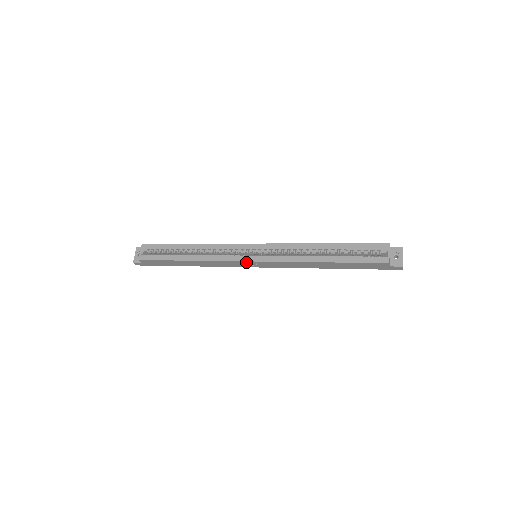
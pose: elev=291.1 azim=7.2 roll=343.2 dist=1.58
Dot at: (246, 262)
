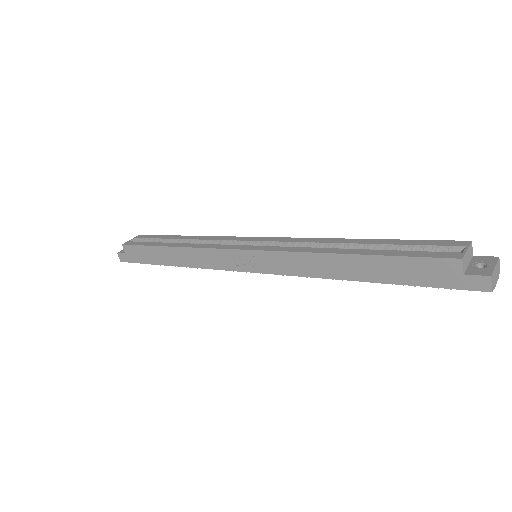
Dot at: (237, 253)
